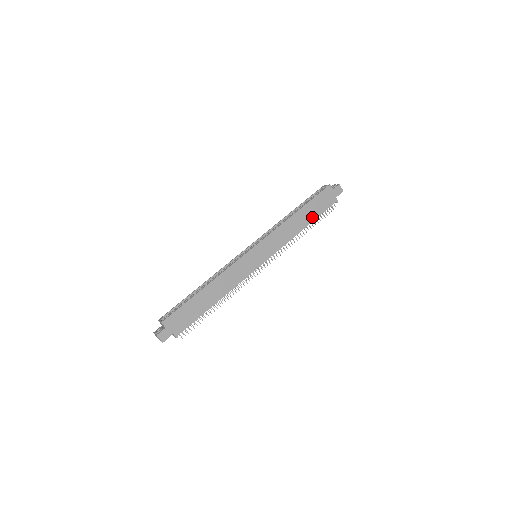
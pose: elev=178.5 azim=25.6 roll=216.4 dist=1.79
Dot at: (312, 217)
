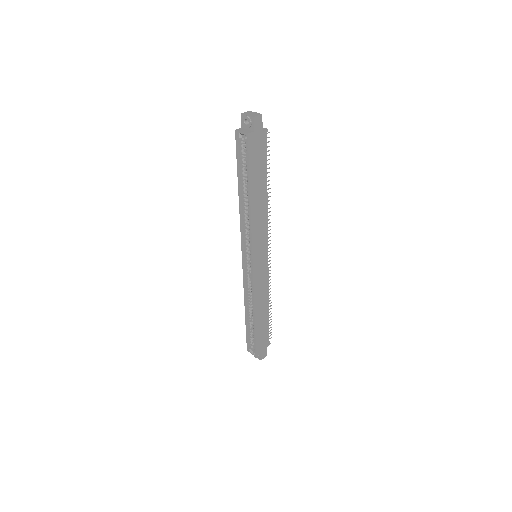
Dot at: (263, 178)
